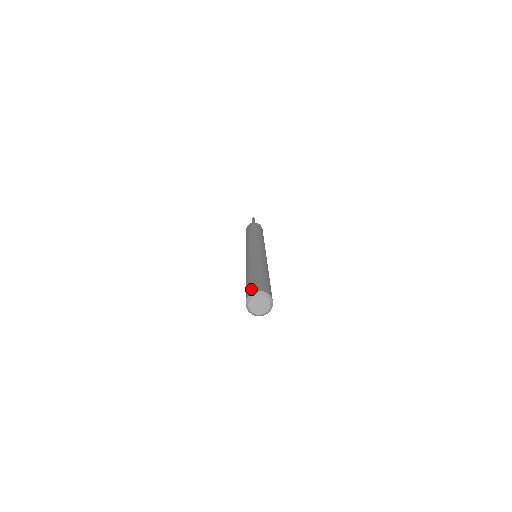
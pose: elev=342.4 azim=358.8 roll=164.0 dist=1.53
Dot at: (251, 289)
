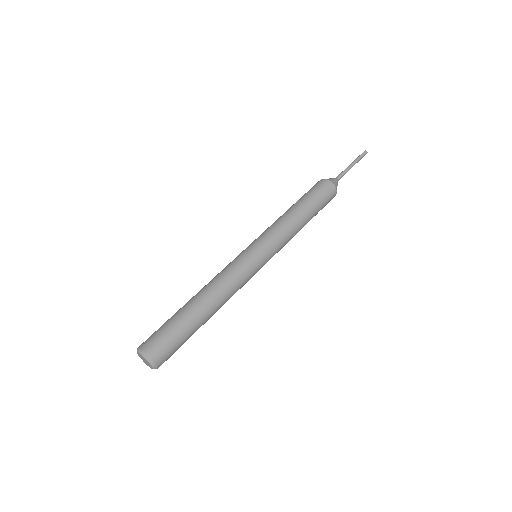
Dot at: (145, 341)
